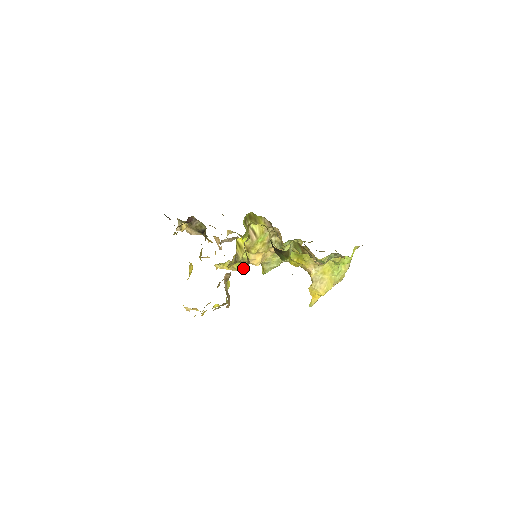
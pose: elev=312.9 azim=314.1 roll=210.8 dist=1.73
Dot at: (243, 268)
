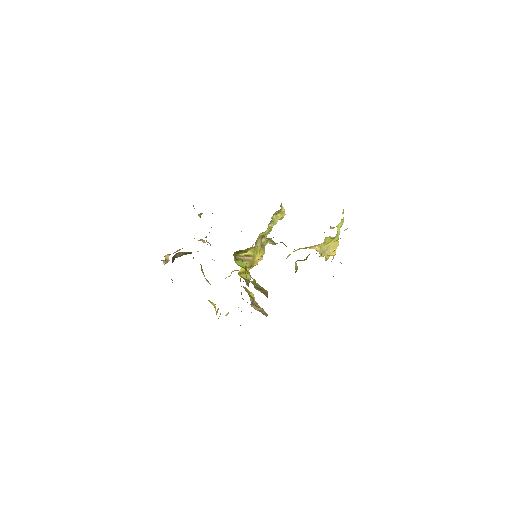
Dot at: occluded
